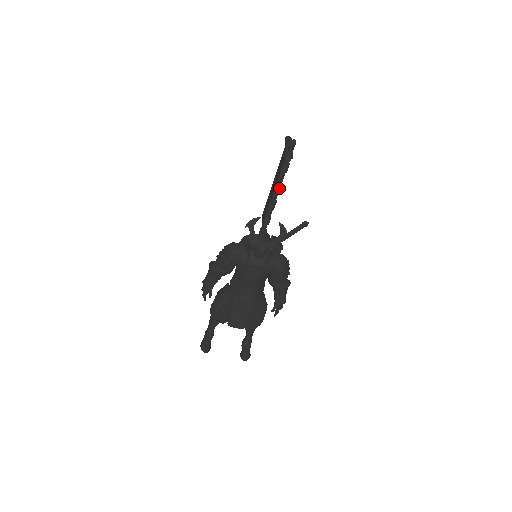
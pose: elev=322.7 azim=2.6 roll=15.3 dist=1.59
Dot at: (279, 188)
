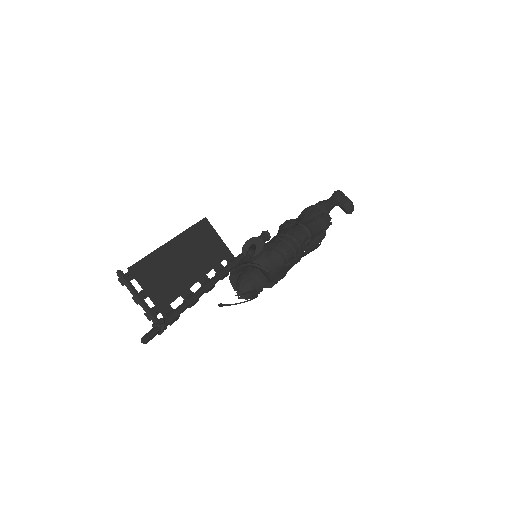
Dot at: (194, 304)
